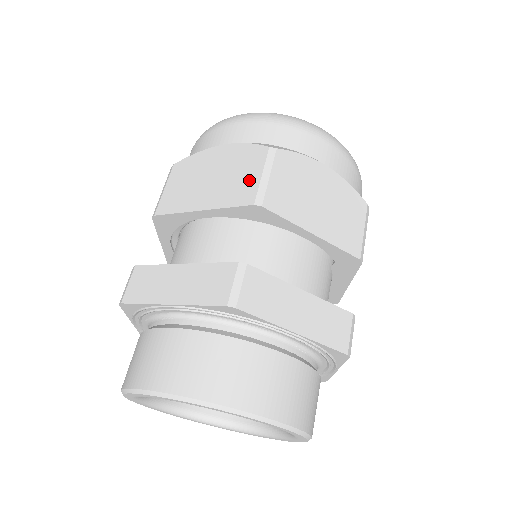
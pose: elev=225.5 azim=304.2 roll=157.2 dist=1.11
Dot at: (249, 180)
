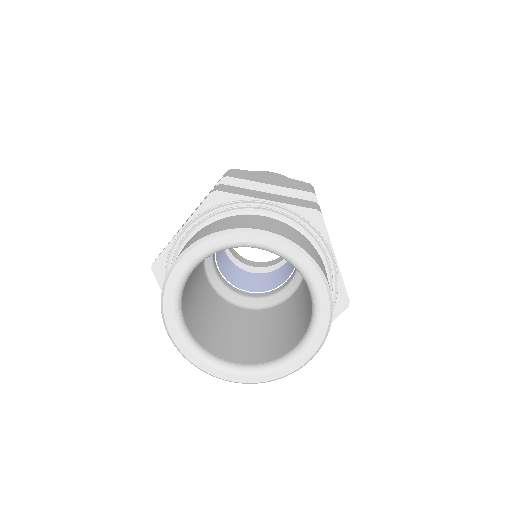
Dot at: occluded
